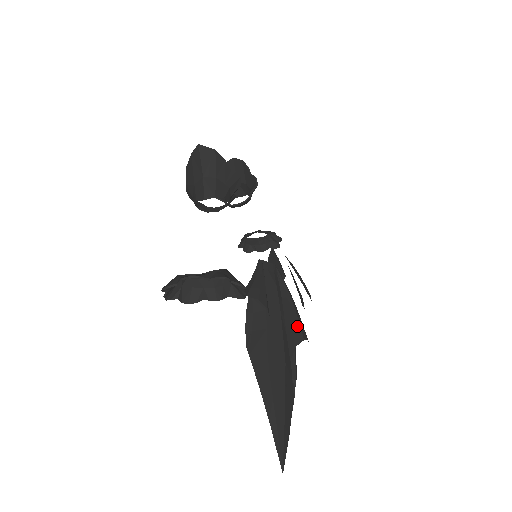
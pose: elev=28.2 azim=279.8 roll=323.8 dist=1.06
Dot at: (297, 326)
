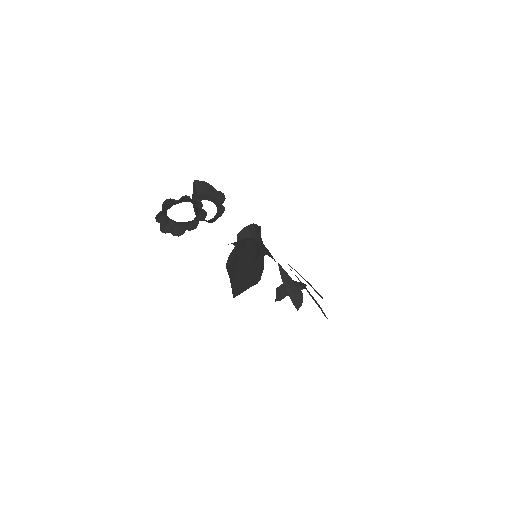
Dot at: (263, 251)
